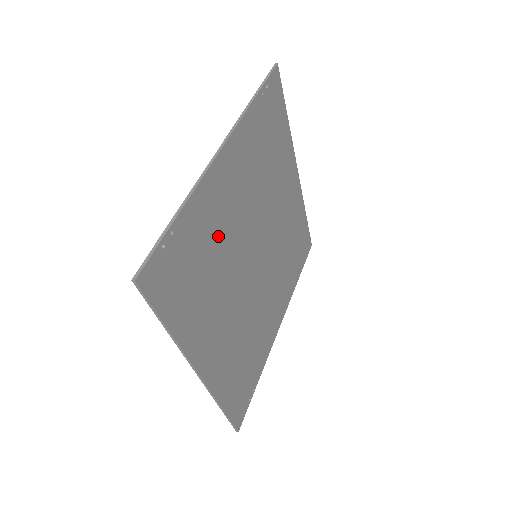
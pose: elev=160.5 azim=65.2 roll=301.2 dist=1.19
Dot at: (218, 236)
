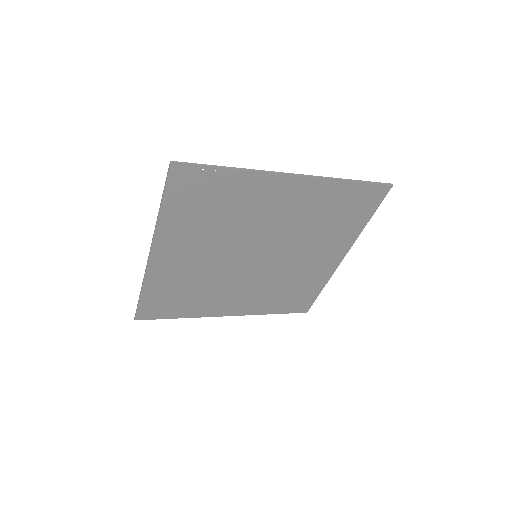
Dot at: (242, 210)
